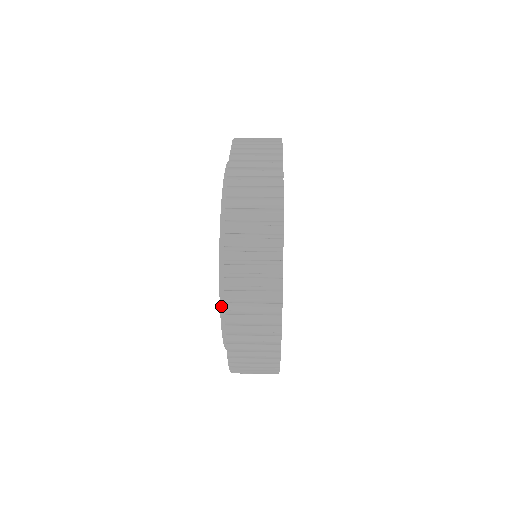
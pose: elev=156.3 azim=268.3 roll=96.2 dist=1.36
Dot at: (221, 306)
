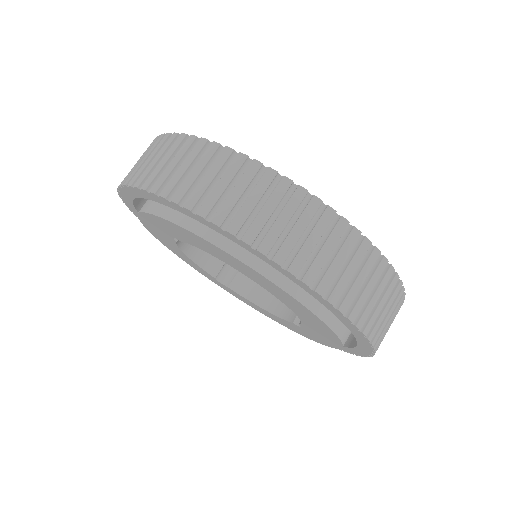
Dot at: occluded
